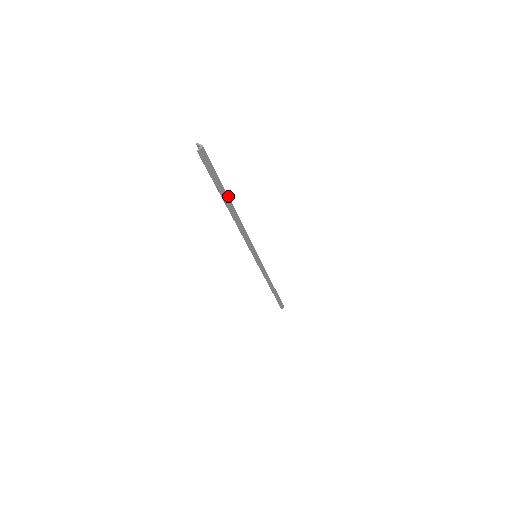
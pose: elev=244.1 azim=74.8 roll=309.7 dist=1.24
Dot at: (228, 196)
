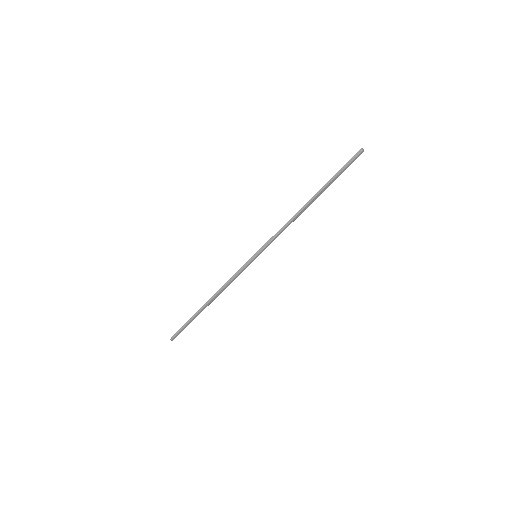
Dot at: (323, 191)
